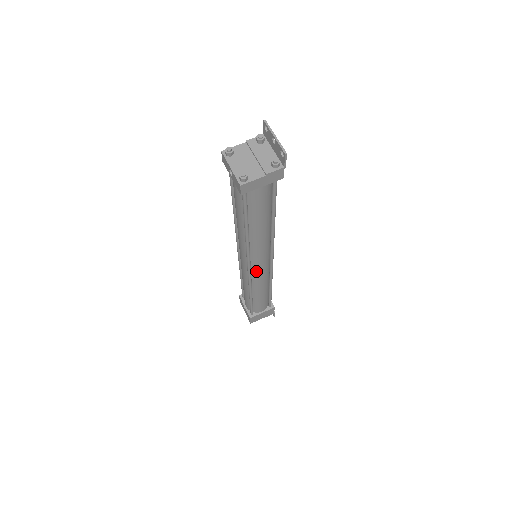
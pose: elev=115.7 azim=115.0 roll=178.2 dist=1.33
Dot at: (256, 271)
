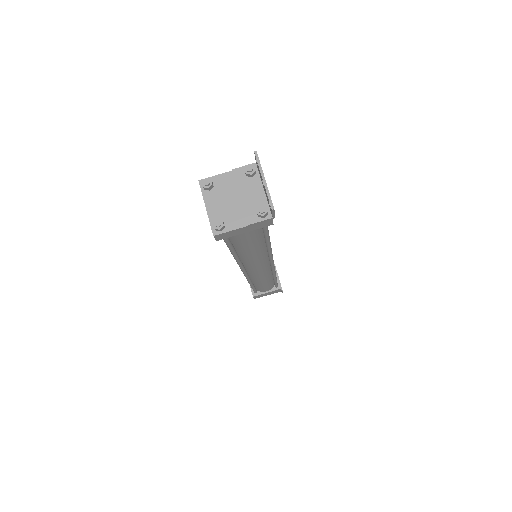
Dot at: (254, 273)
